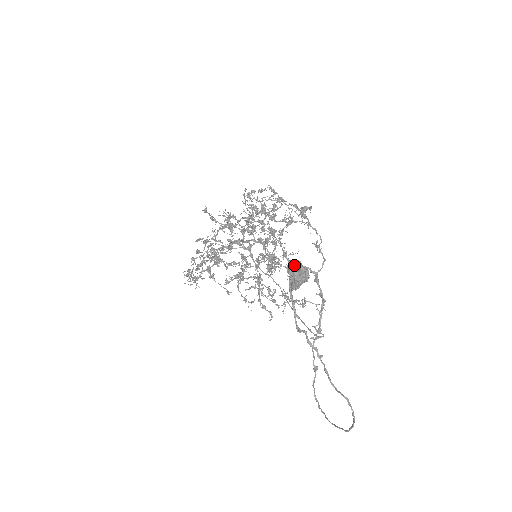
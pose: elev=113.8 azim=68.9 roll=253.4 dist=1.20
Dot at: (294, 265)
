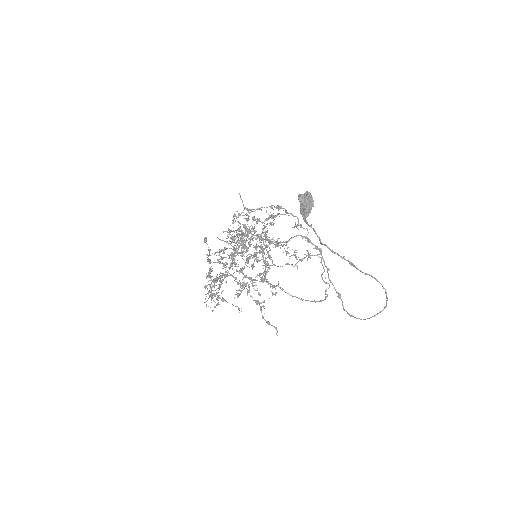
Dot at: (302, 195)
